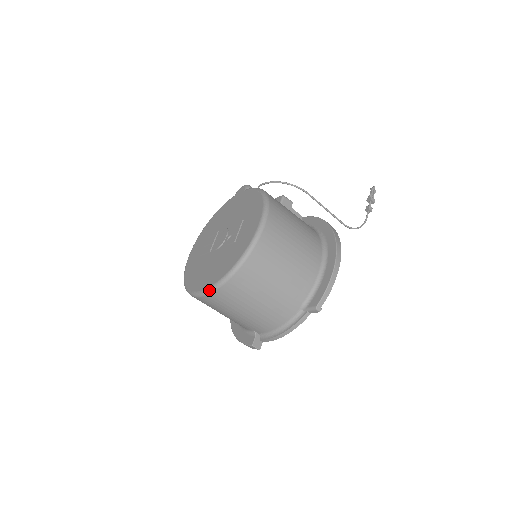
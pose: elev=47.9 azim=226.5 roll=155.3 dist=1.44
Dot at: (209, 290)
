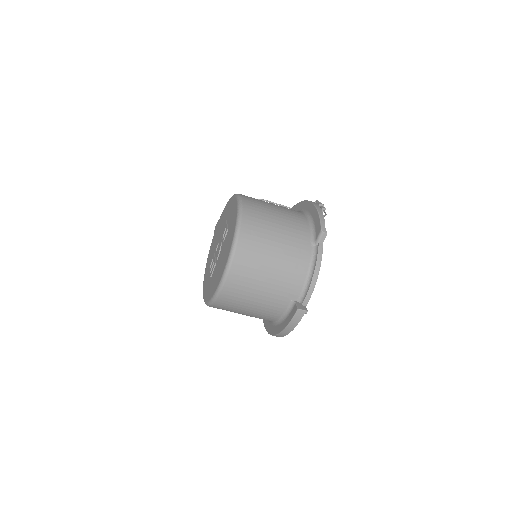
Dot at: (228, 263)
